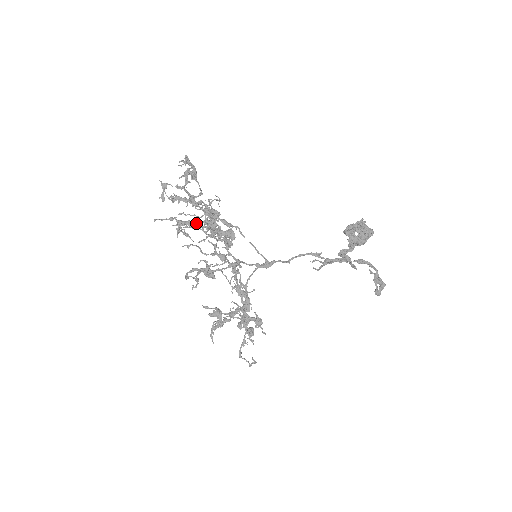
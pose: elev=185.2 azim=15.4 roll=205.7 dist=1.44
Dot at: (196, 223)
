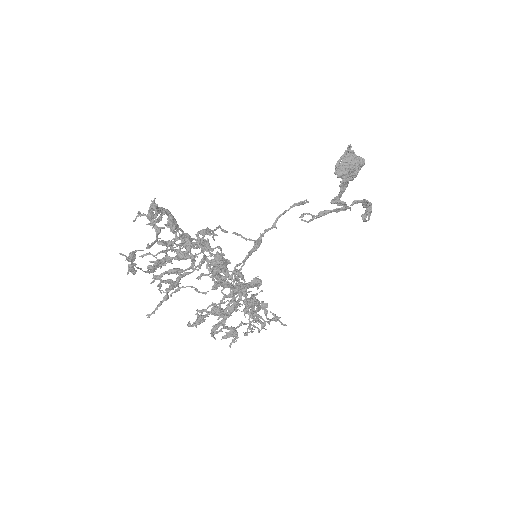
Dot at: (189, 273)
